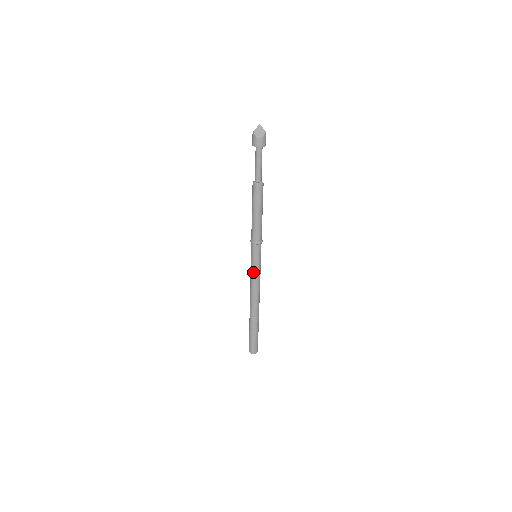
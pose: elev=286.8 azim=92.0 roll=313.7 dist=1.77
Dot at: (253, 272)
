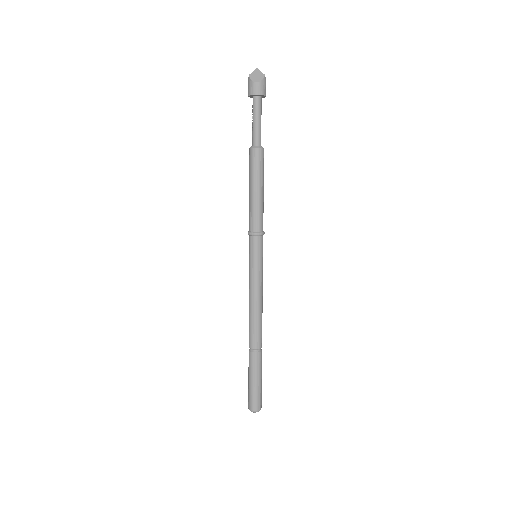
Dot at: (252, 279)
